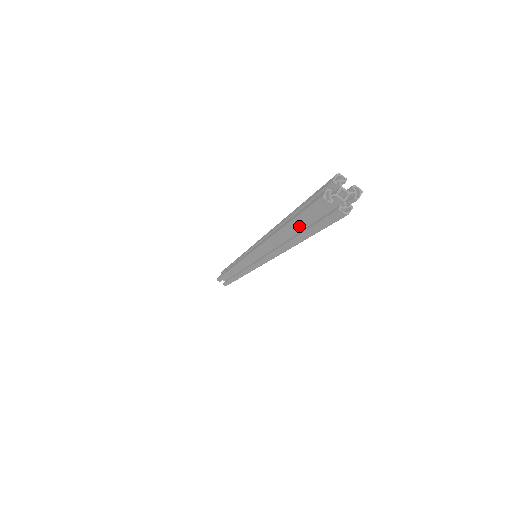
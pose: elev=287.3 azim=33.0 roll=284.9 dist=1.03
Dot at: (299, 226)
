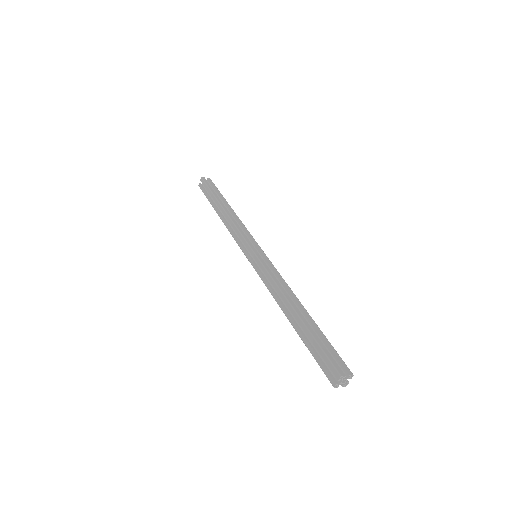
Dot at: occluded
